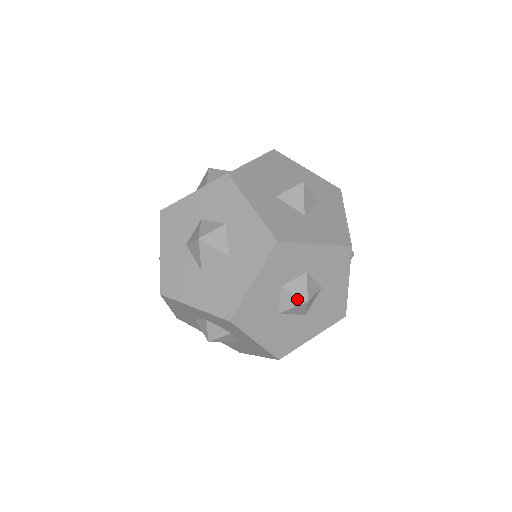
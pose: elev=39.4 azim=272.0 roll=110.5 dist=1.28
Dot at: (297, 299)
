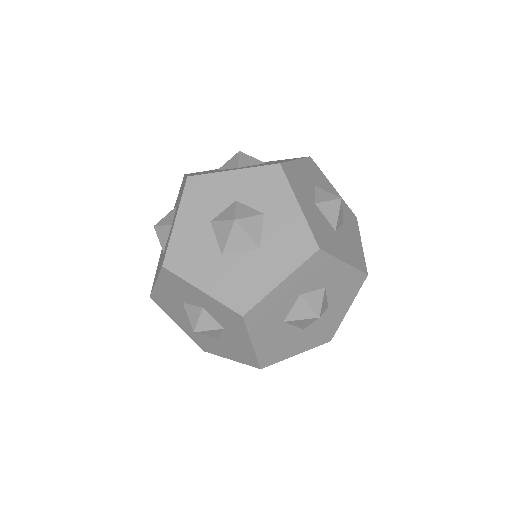
Dot at: (310, 312)
